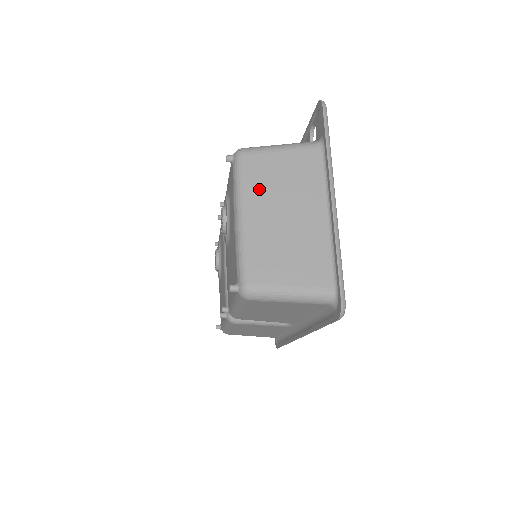
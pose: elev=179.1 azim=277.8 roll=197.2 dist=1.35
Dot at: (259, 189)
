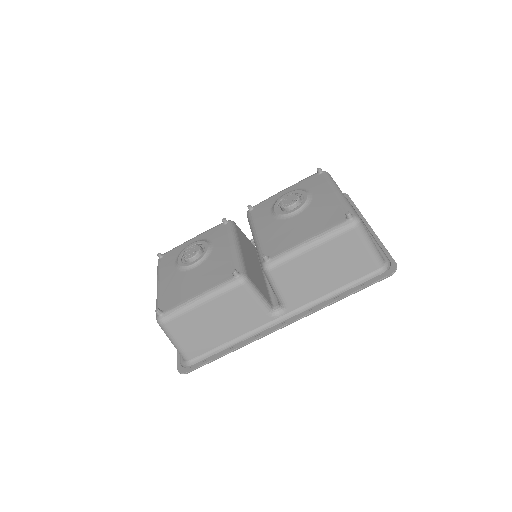
Dot at: occluded
